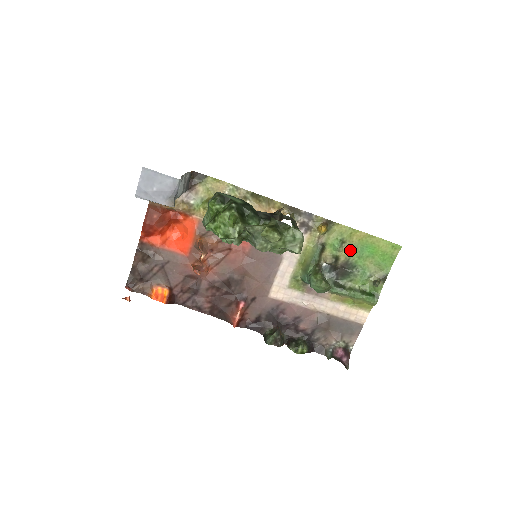
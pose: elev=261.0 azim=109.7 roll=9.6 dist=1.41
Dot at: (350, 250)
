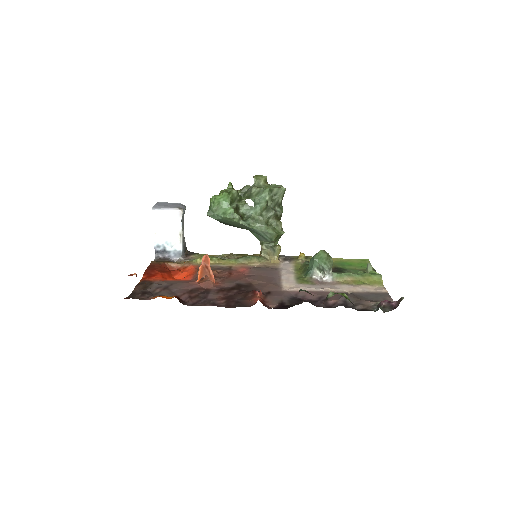
Dot at: occluded
